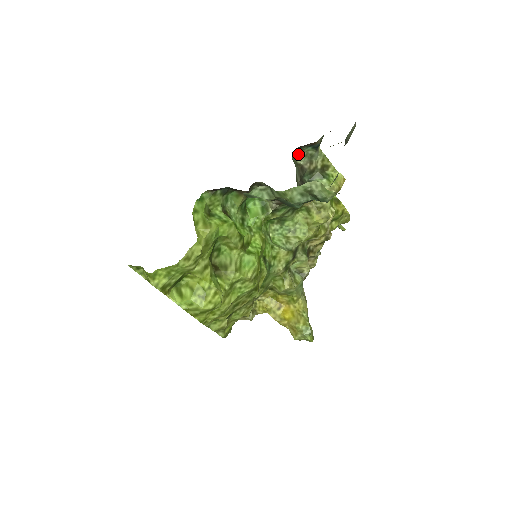
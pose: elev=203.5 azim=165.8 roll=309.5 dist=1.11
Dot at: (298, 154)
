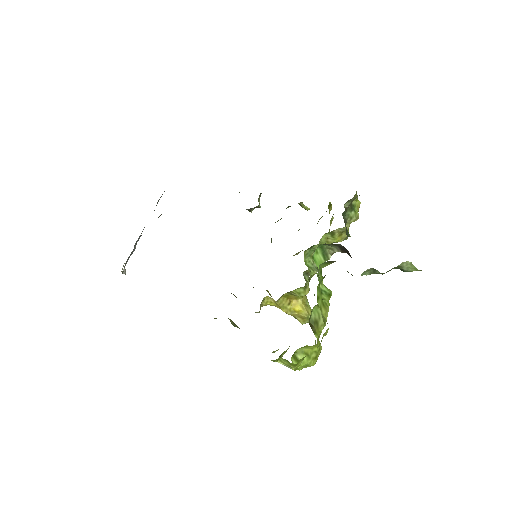
Dot at: (347, 201)
